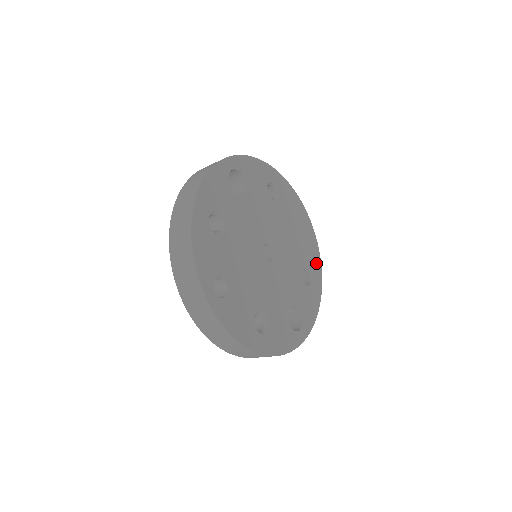
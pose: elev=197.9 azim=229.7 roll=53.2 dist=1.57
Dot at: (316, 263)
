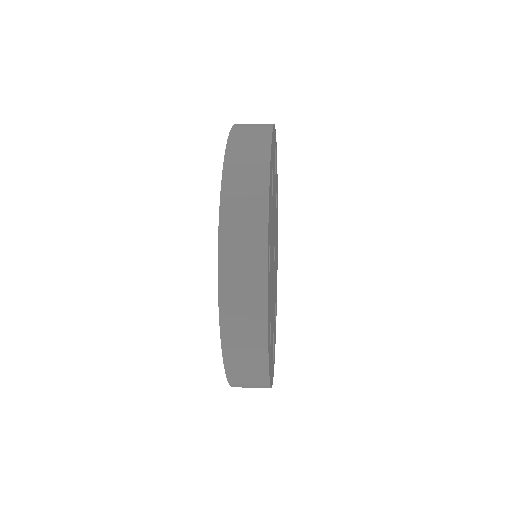
Dot at: (276, 301)
